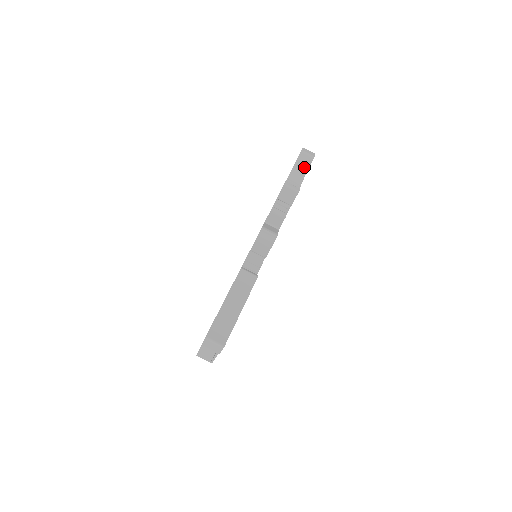
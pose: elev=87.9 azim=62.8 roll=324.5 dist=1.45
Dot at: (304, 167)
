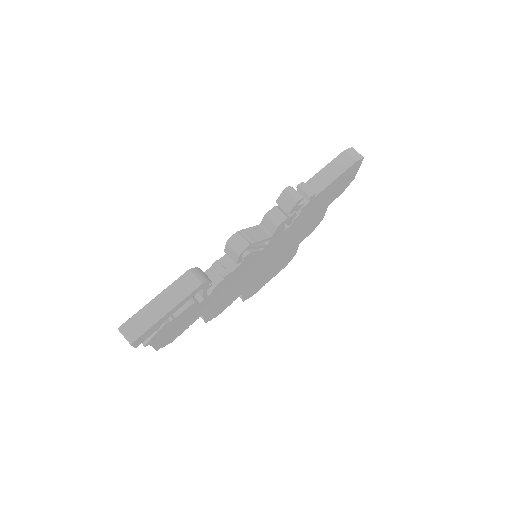
Dot at: (336, 171)
